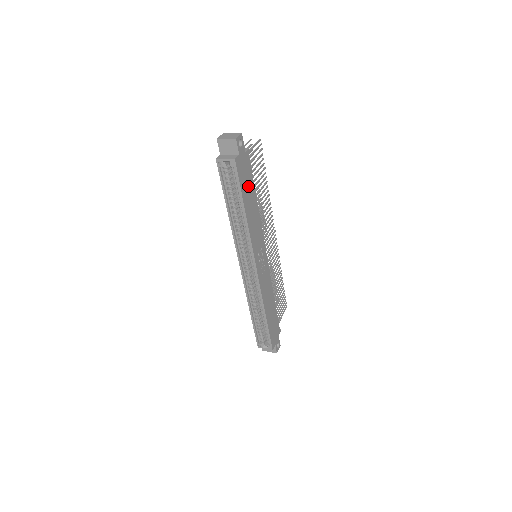
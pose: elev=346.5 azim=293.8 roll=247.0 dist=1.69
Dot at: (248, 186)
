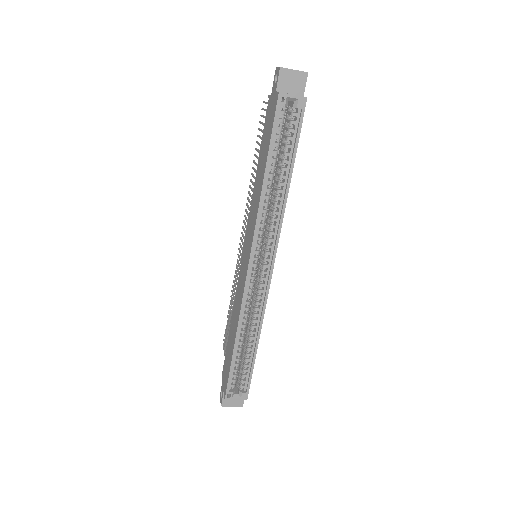
Dot at: occluded
